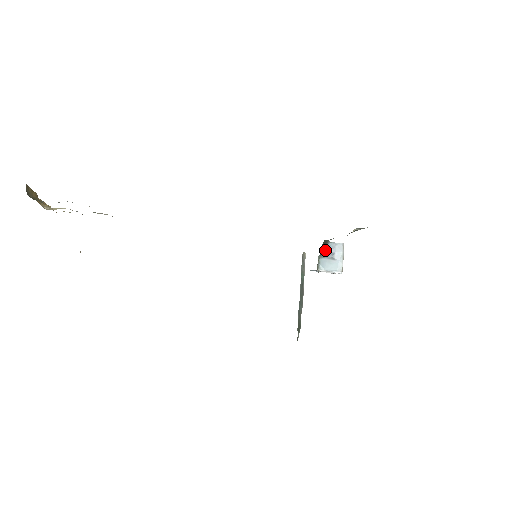
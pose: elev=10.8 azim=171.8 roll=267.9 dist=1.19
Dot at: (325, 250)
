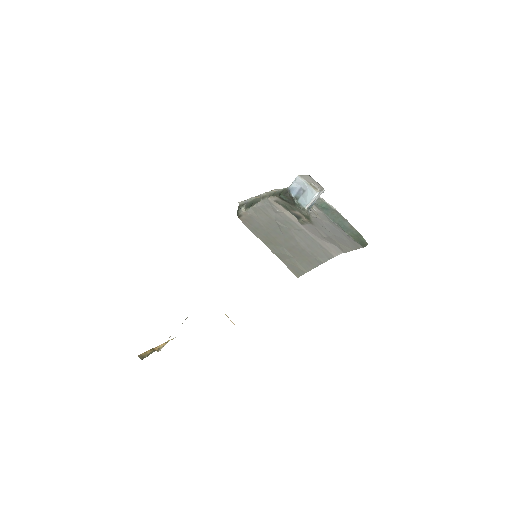
Dot at: (294, 193)
